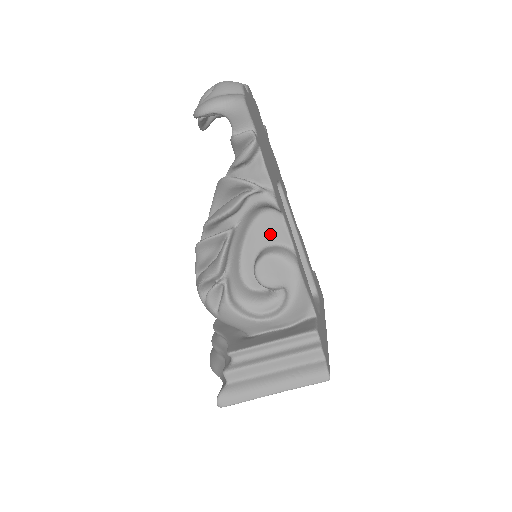
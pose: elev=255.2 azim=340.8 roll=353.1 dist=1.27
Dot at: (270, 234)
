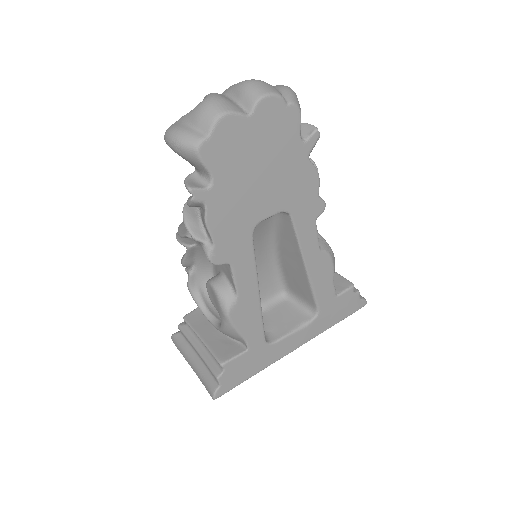
Dot at: (225, 268)
